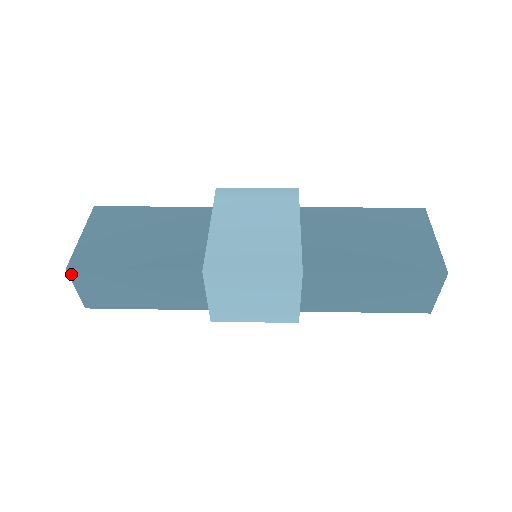
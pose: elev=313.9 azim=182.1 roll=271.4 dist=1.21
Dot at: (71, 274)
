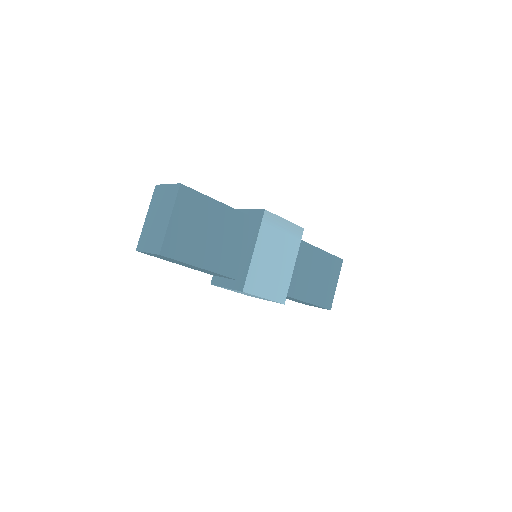
Dot at: occluded
